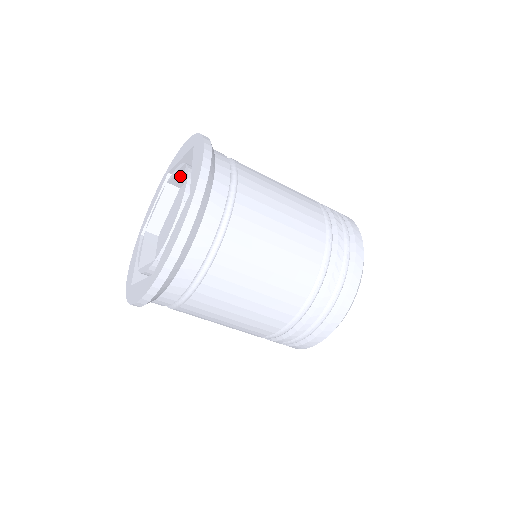
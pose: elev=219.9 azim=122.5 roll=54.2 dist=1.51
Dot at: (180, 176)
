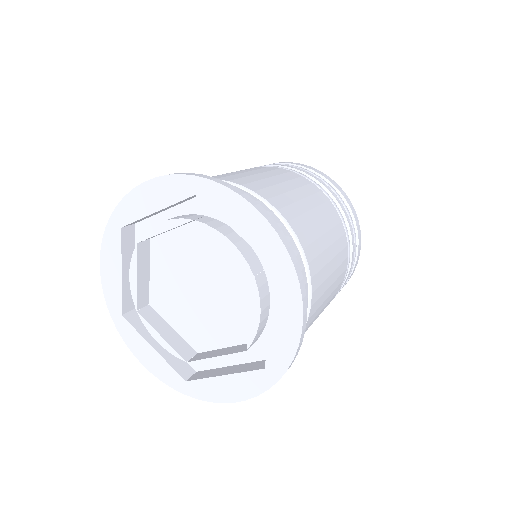
Dot at: occluded
